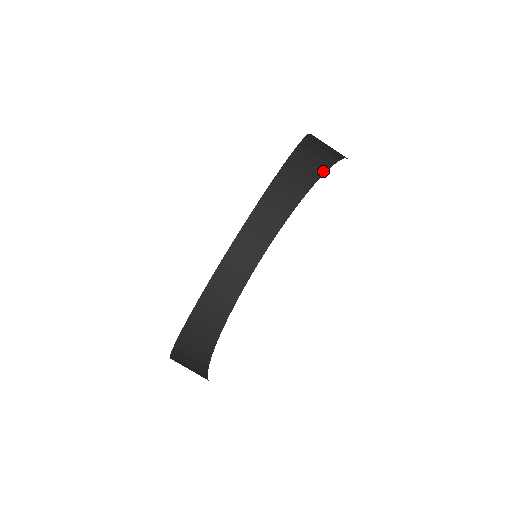
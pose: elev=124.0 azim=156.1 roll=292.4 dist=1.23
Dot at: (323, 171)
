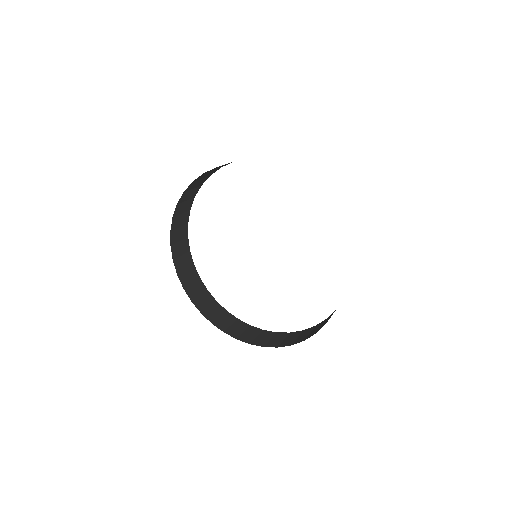
Dot at: occluded
